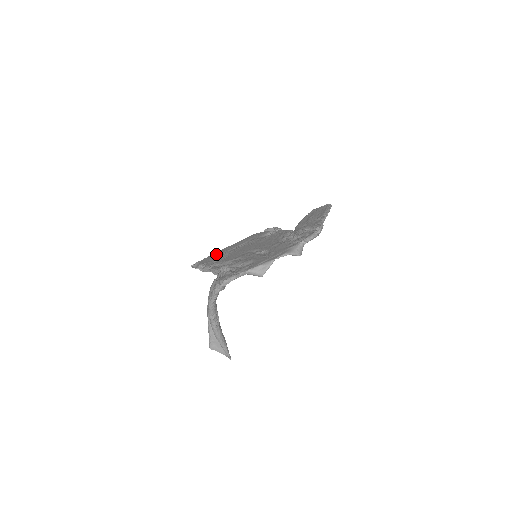
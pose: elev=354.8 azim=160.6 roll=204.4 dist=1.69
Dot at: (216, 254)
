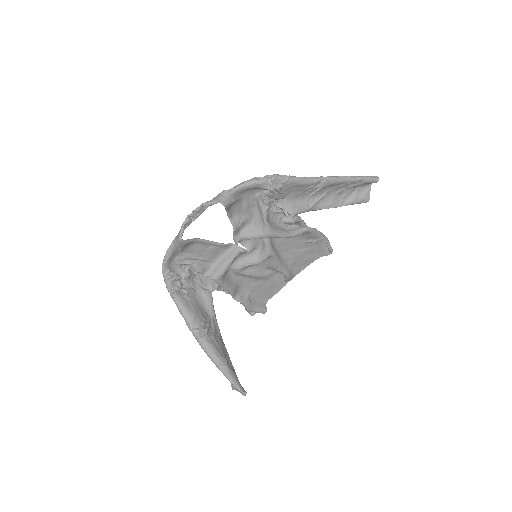
Dot at: (270, 292)
